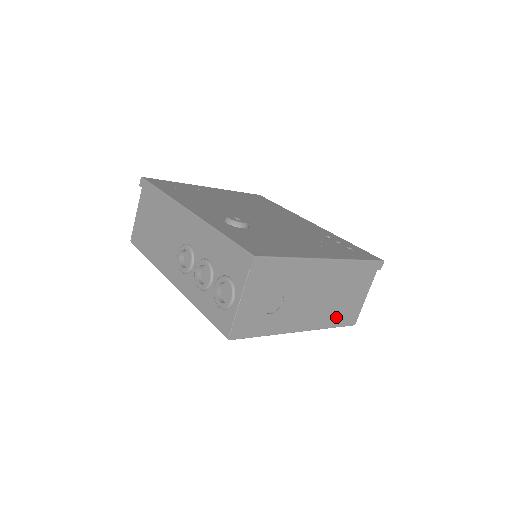
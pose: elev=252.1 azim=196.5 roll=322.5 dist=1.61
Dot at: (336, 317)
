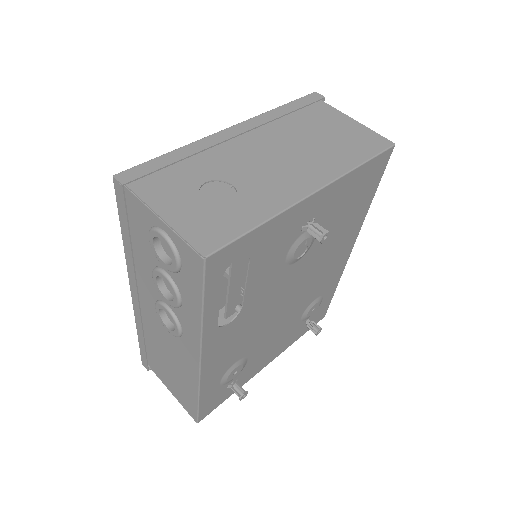
Dot at: (348, 154)
